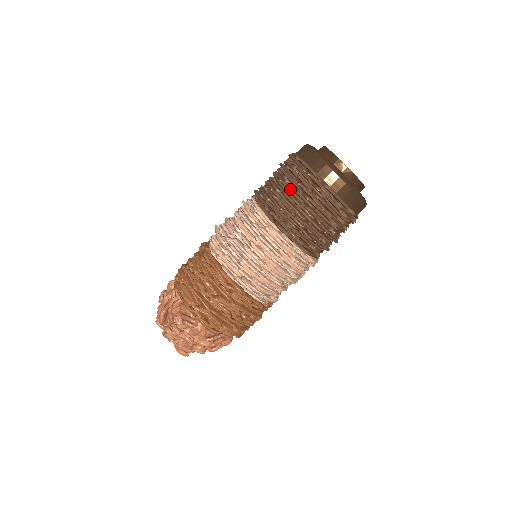
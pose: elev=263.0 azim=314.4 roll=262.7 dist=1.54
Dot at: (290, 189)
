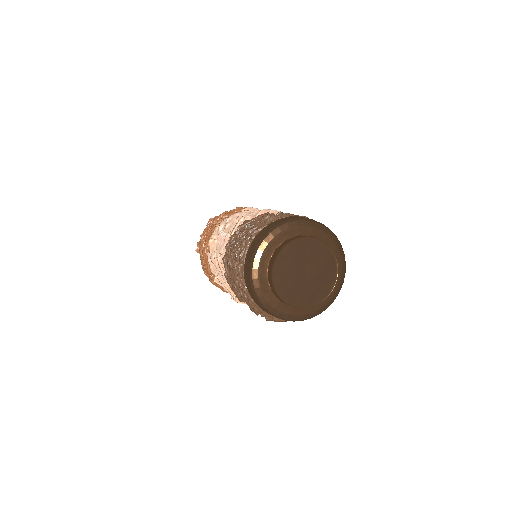
Dot at: occluded
